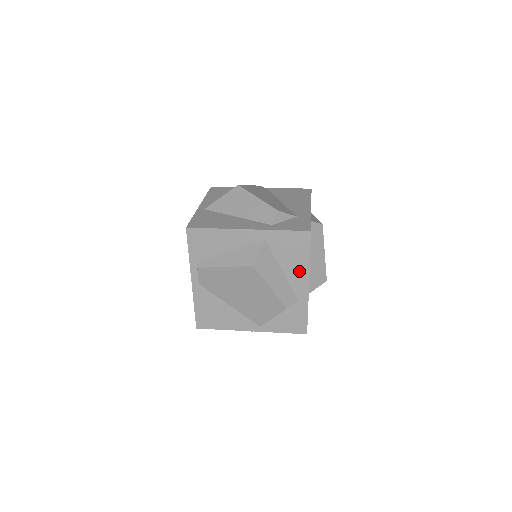
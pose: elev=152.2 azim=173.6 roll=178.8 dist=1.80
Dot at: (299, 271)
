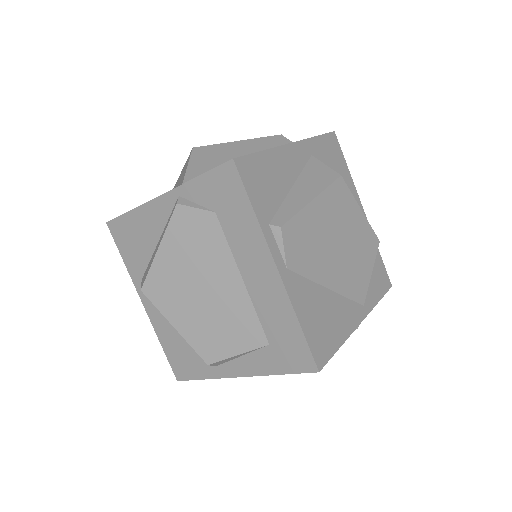
Dot at: occluded
